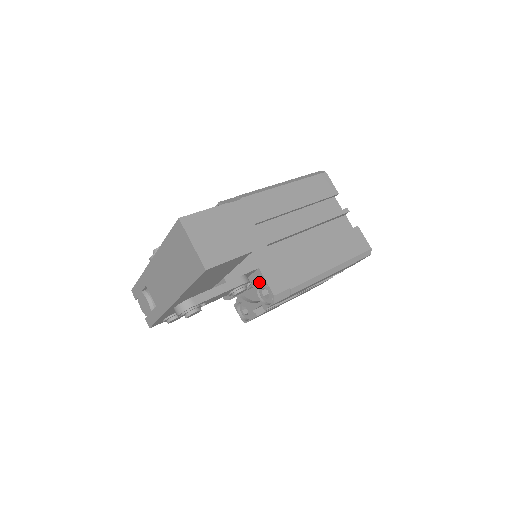
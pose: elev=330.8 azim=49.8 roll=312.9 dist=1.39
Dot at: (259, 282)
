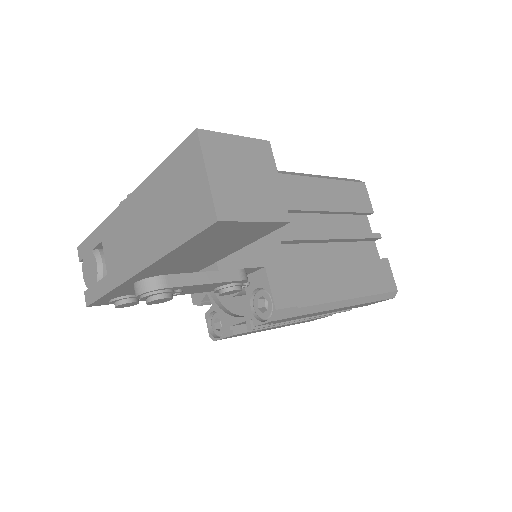
Dot at: (258, 286)
